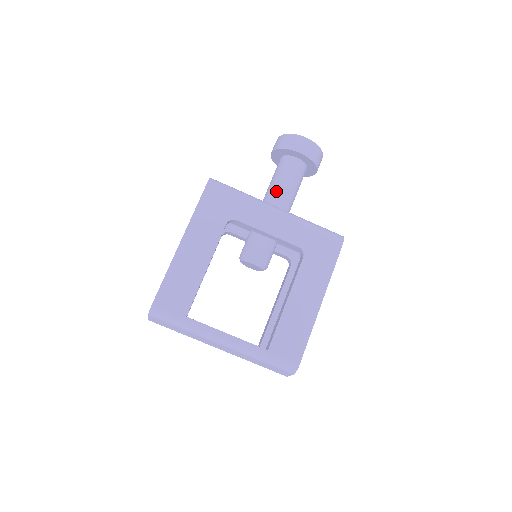
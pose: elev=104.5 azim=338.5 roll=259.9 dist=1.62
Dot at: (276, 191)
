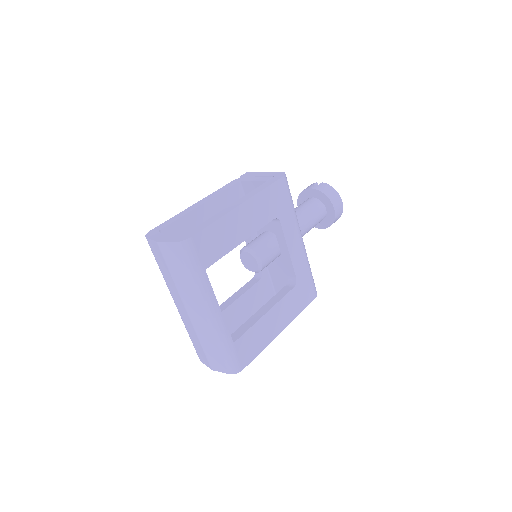
Dot at: (302, 221)
